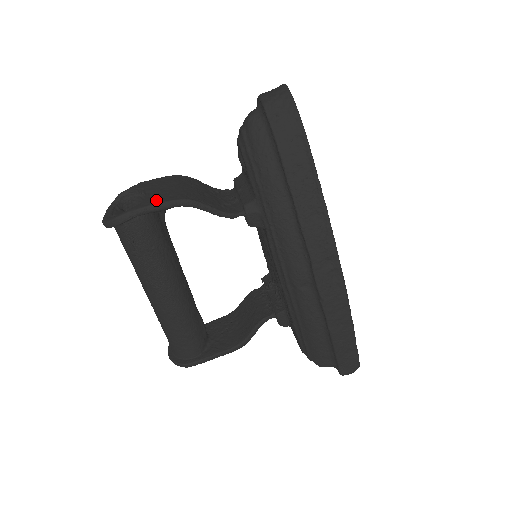
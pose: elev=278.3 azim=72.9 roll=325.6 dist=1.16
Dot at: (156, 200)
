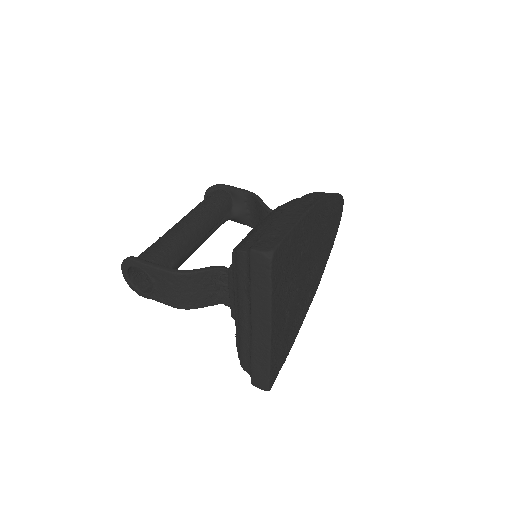
Dot at: occluded
